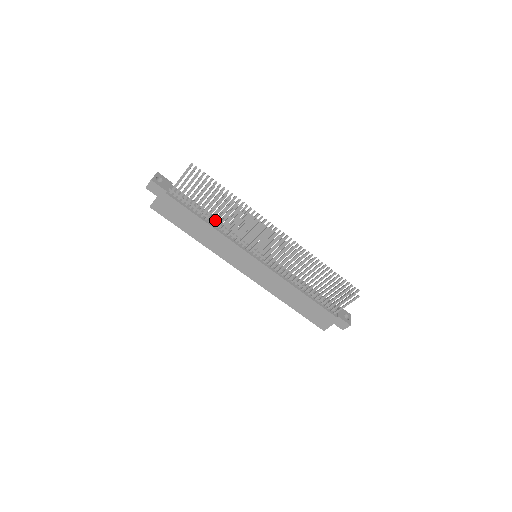
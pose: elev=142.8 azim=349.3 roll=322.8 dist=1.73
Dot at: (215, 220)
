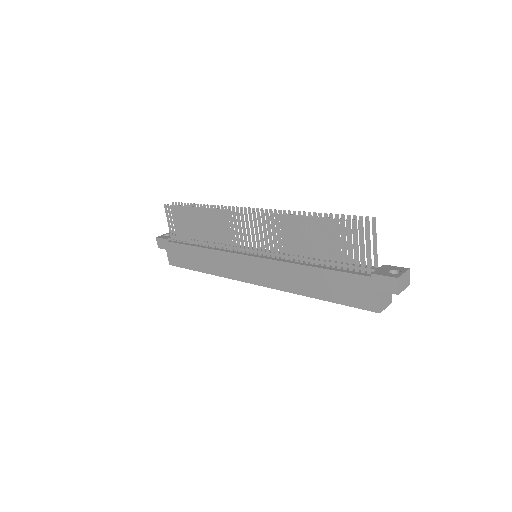
Dot at: (204, 240)
